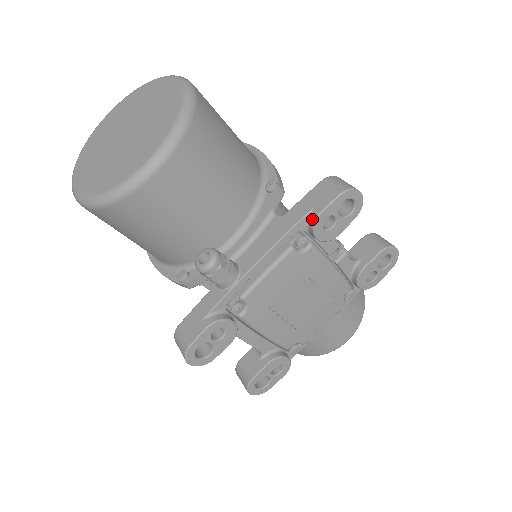
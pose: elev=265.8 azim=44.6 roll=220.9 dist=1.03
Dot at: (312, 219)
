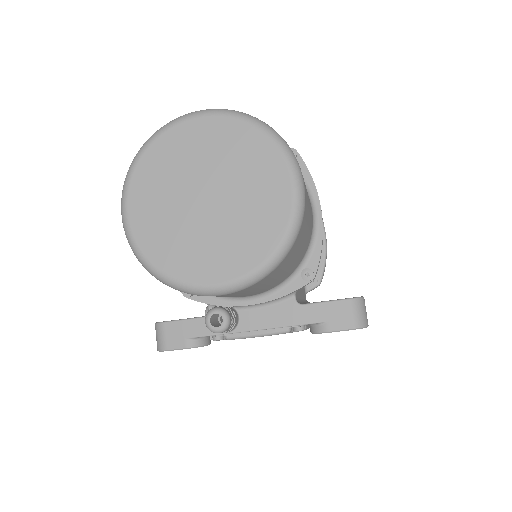
Dot at: (319, 329)
